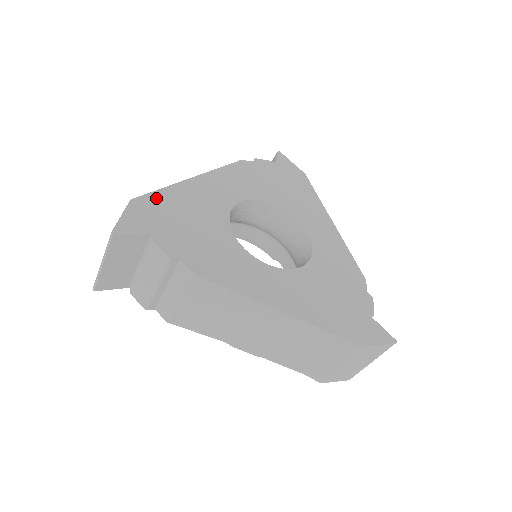
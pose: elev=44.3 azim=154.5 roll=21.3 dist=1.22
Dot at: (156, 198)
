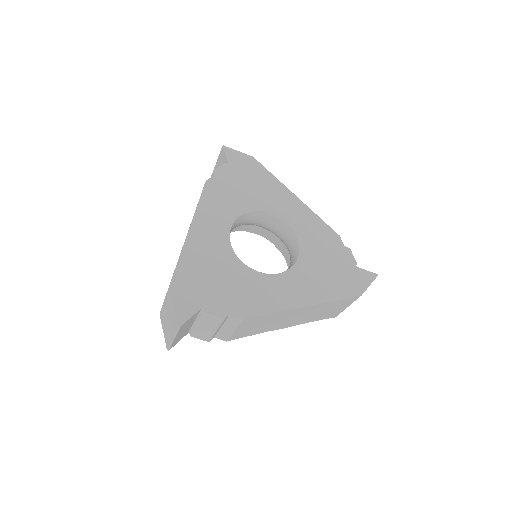
Dot at: (181, 273)
